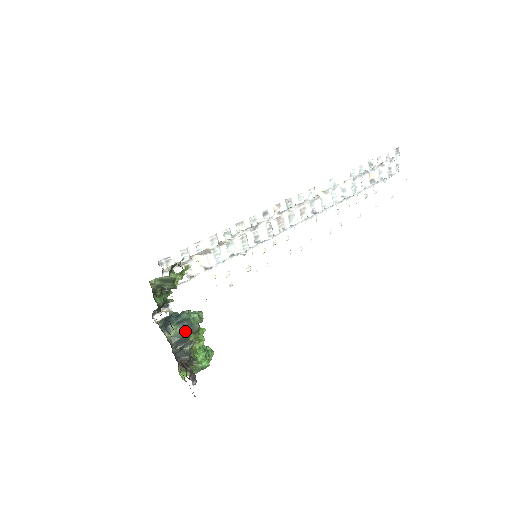
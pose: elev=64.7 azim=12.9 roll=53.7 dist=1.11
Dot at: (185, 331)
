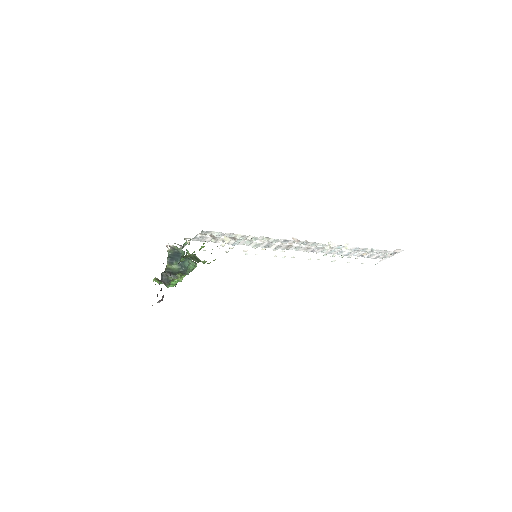
Dot at: (179, 272)
